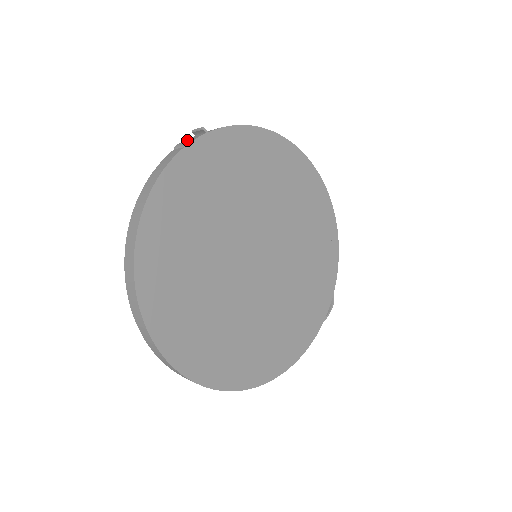
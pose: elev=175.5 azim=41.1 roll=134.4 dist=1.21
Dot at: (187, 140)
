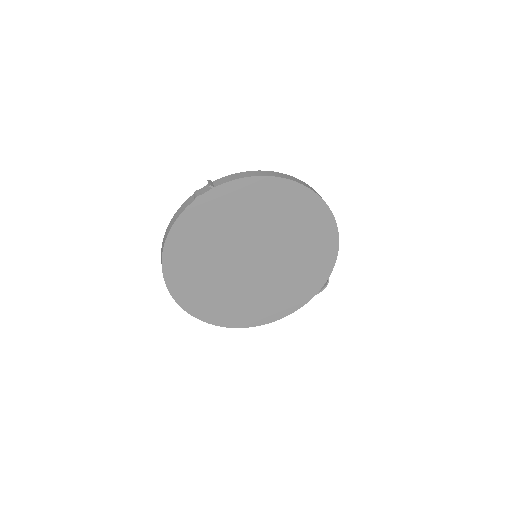
Dot at: (203, 188)
